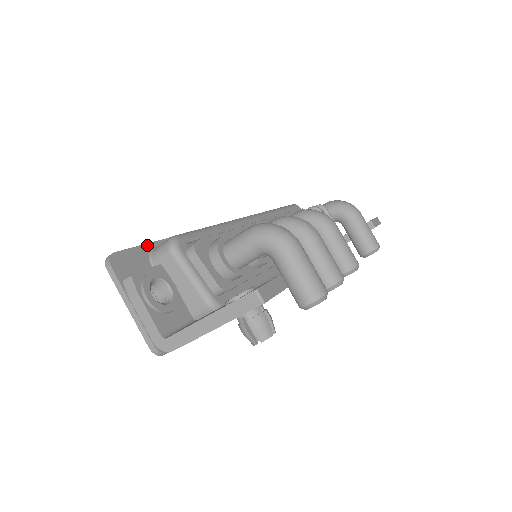
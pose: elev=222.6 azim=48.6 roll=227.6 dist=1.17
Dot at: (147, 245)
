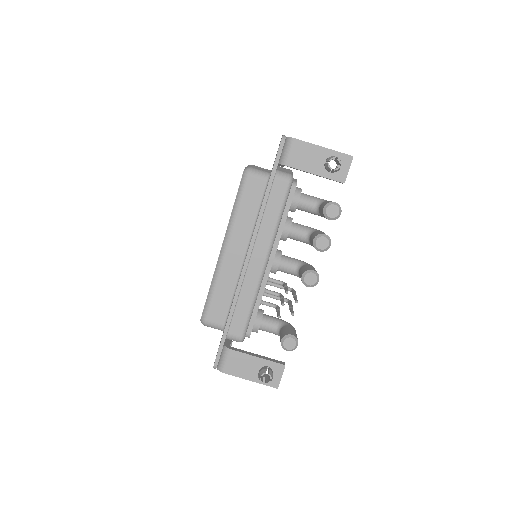
Dot at: occluded
